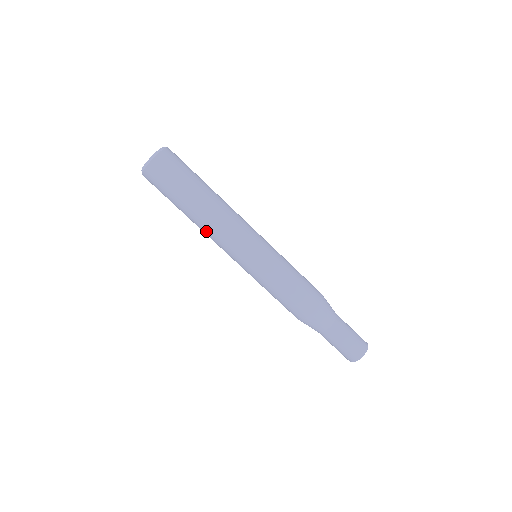
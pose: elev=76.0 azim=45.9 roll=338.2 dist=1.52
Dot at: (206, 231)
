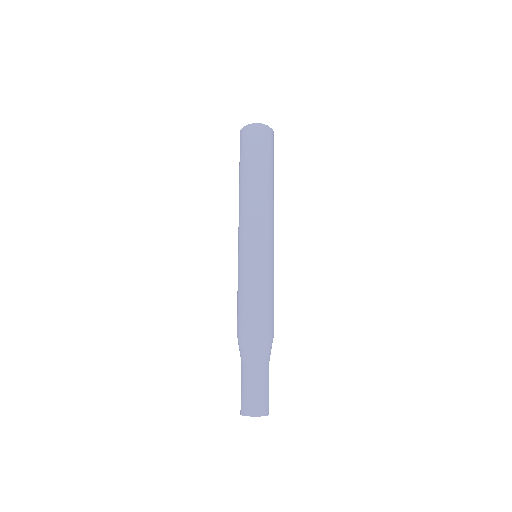
Dot at: (254, 199)
